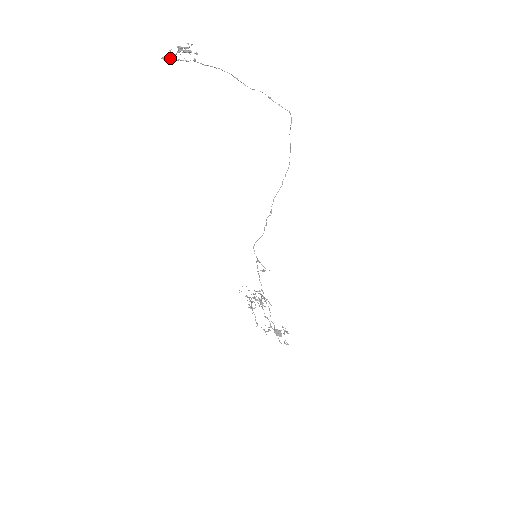
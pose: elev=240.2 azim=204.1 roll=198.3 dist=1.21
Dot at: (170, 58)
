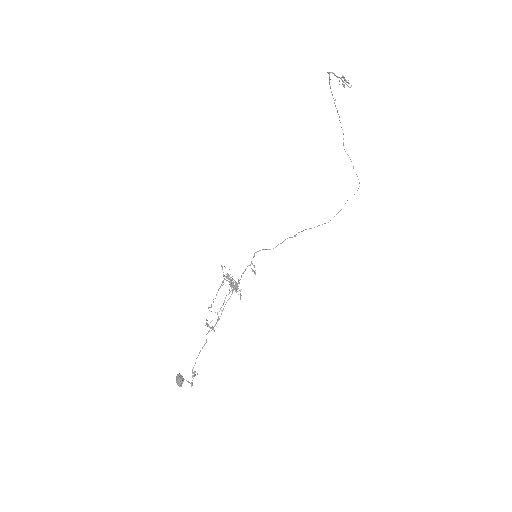
Dot at: (330, 79)
